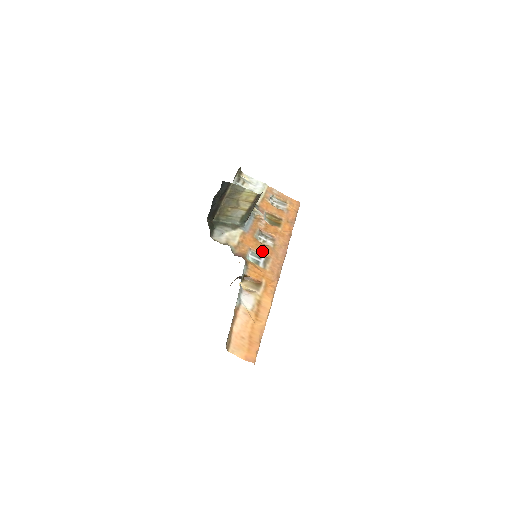
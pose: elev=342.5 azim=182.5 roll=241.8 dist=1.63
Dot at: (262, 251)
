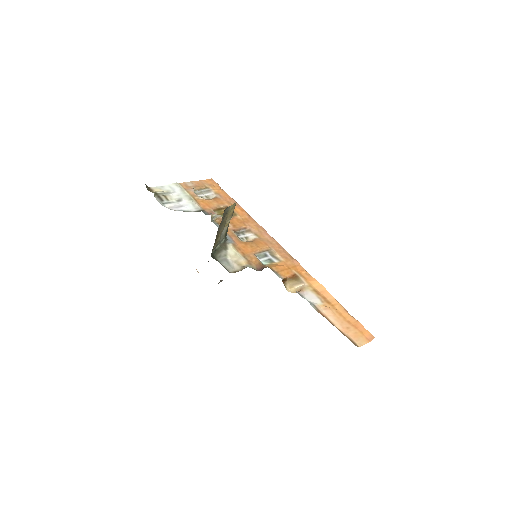
Dot at: (261, 248)
